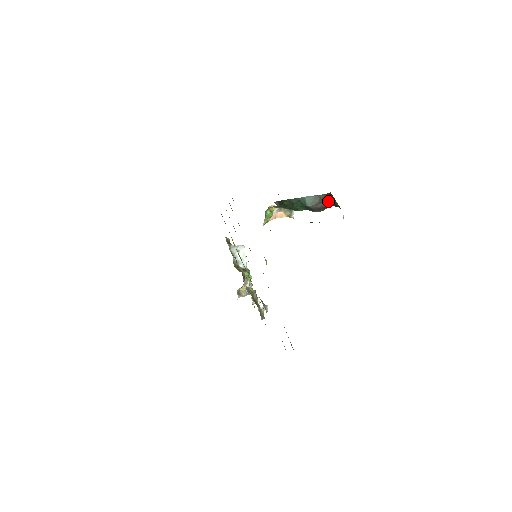
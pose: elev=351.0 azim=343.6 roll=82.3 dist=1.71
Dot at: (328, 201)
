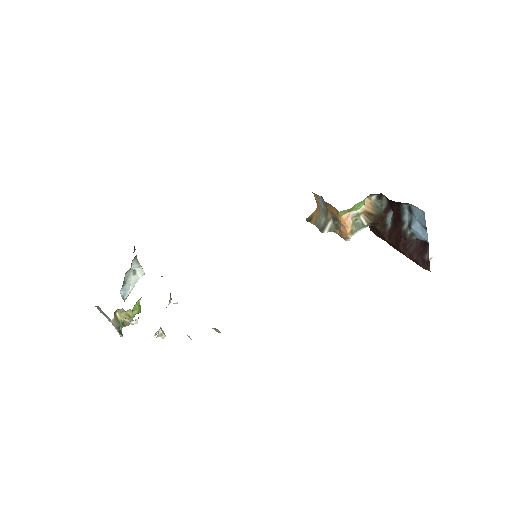
Dot at: occluded
